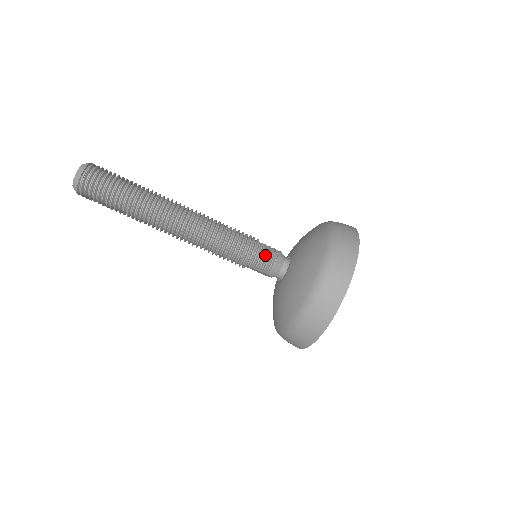
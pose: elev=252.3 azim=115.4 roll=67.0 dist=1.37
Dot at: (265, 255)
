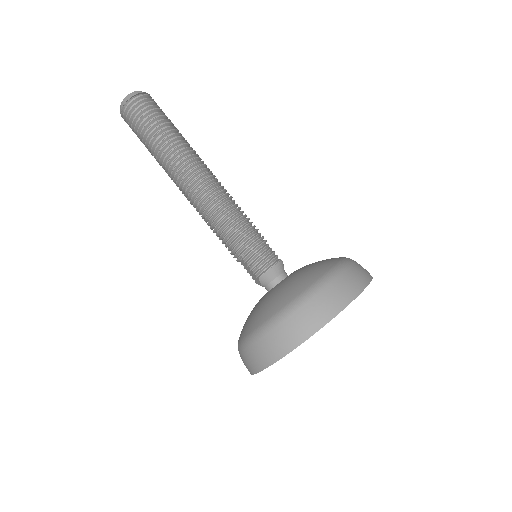
Dot at: (265, 256)
